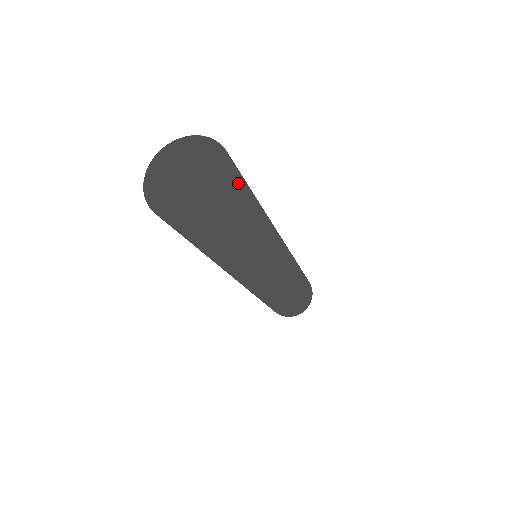
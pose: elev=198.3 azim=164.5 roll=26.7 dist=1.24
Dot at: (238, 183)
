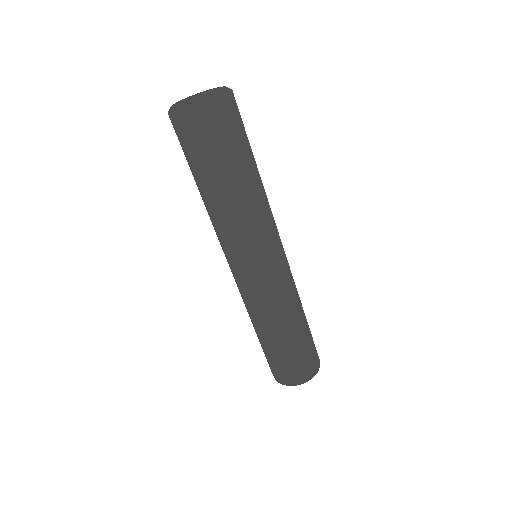
Dot at: (231, 112)
